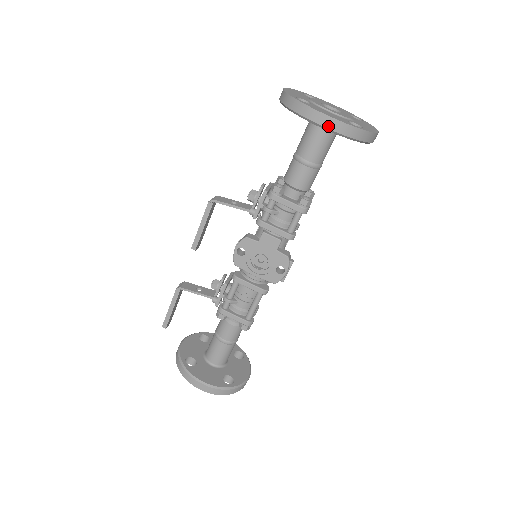
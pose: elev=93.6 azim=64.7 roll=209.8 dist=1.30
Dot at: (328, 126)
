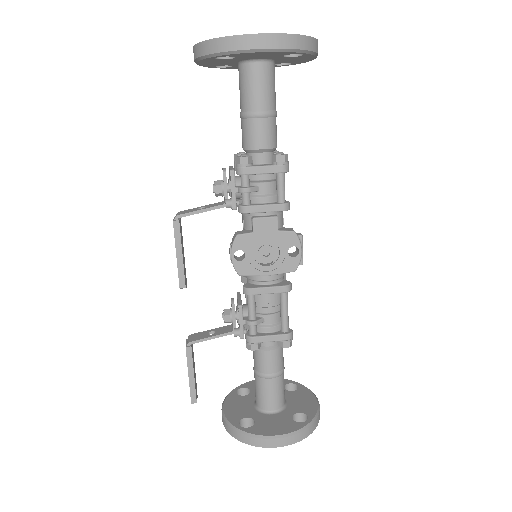
Dot at: (268, 46)
